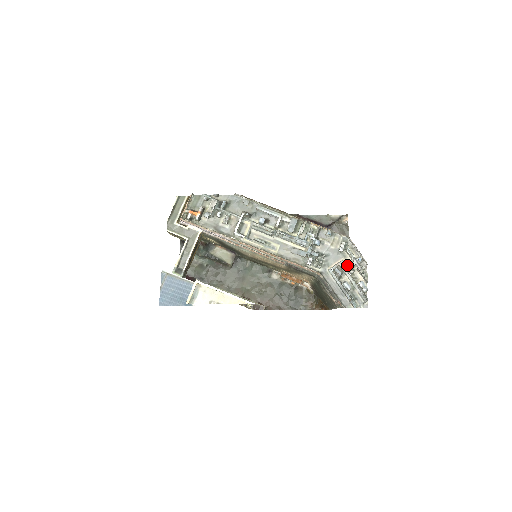
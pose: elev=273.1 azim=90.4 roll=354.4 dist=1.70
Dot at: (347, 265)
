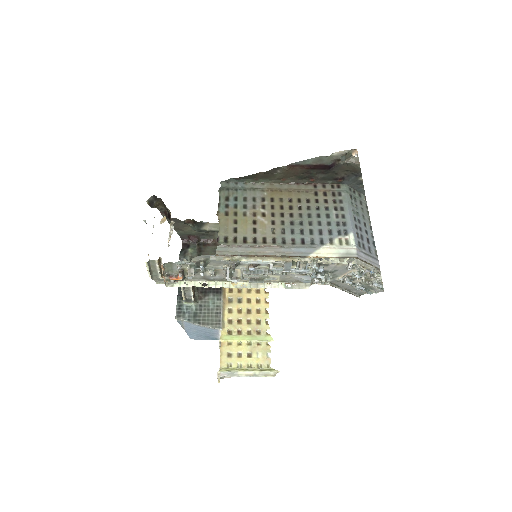
Dot at: (358, 278)
